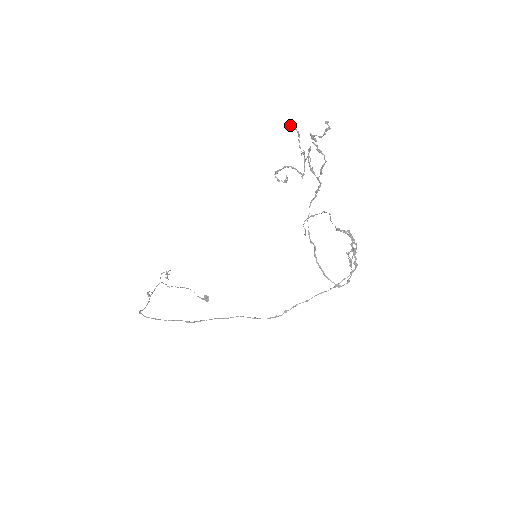
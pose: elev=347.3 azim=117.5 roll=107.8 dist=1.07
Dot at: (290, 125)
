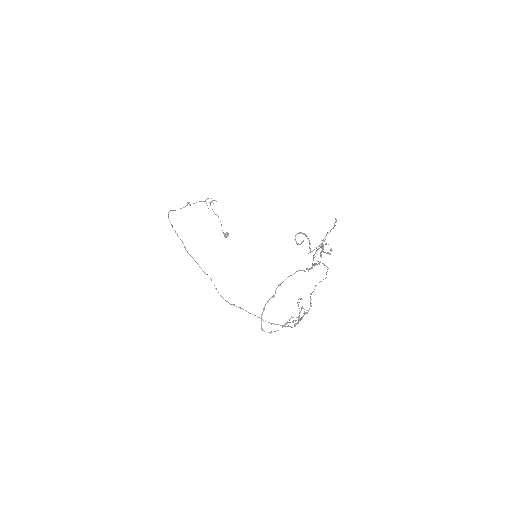
Dot at: occluded
